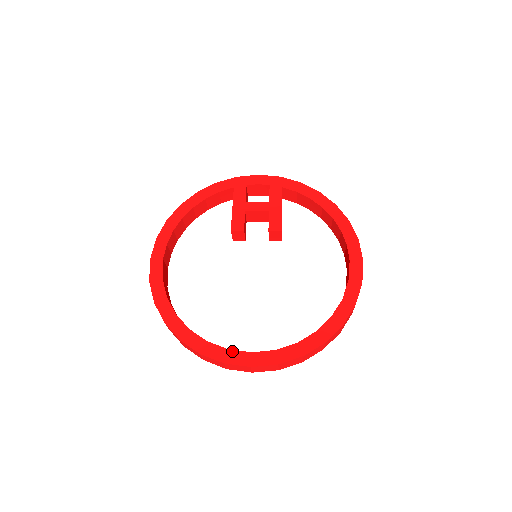
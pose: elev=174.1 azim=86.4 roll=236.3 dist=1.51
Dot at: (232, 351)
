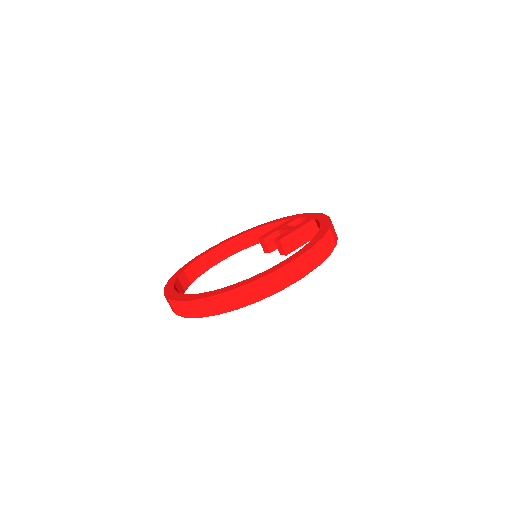
Dot at: (174, 290)
